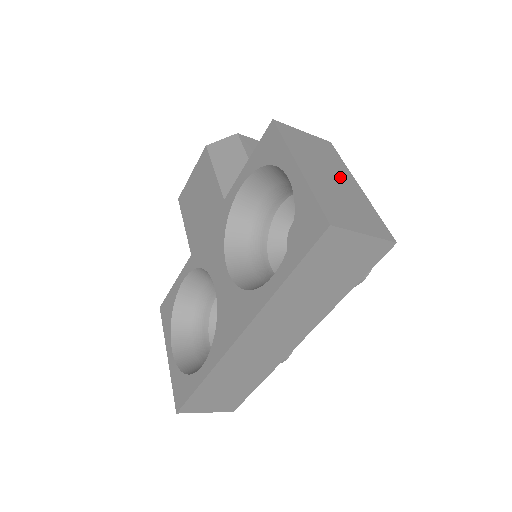
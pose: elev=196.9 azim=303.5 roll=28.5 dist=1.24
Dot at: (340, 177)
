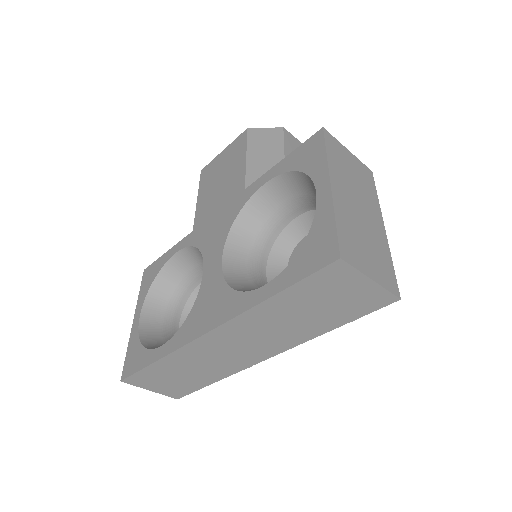
Dot at: (369, 211)
